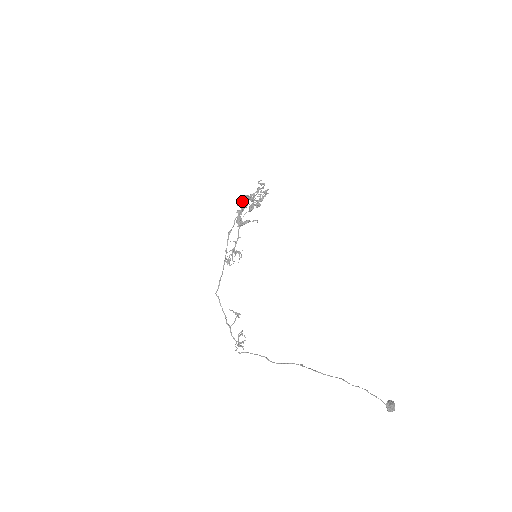
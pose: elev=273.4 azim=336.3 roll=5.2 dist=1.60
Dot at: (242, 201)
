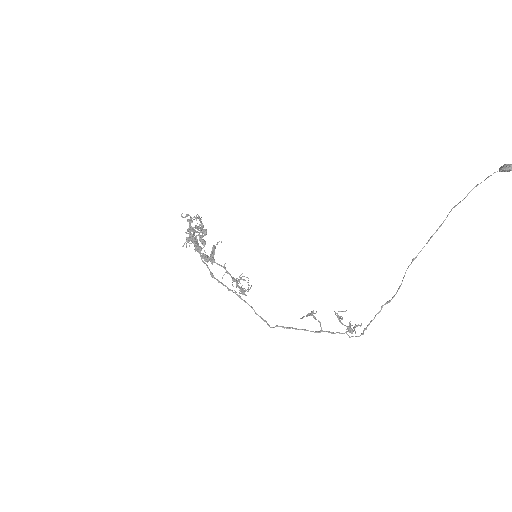
Dot at: (188, 240)
